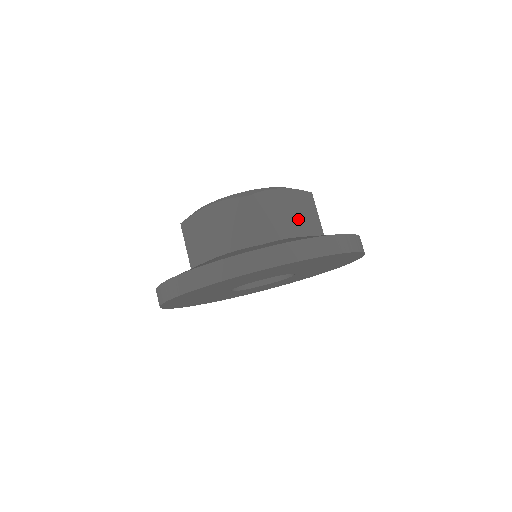
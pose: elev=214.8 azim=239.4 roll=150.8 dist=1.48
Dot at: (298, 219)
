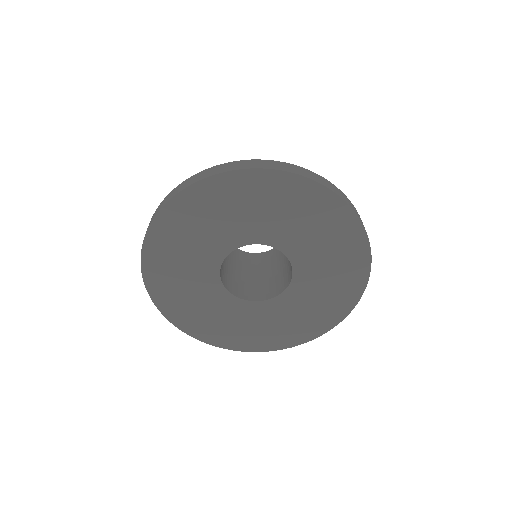
Dot at: occluded
